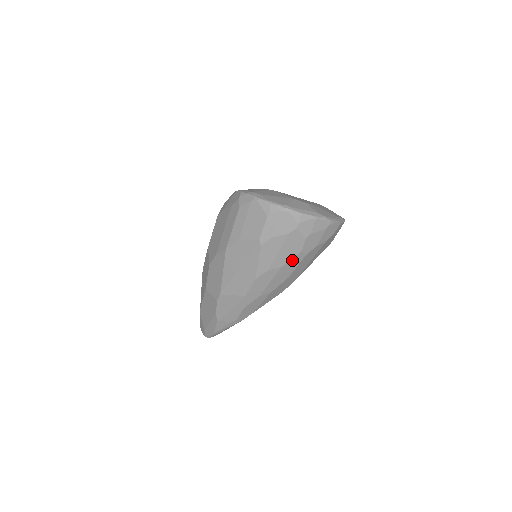
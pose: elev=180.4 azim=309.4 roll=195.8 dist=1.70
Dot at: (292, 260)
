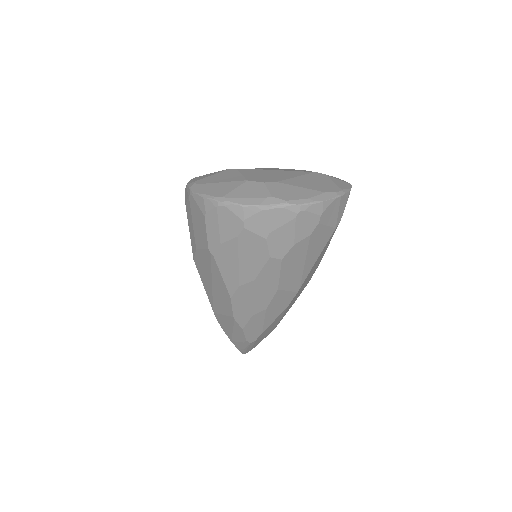
Dot at: (264, 269)
